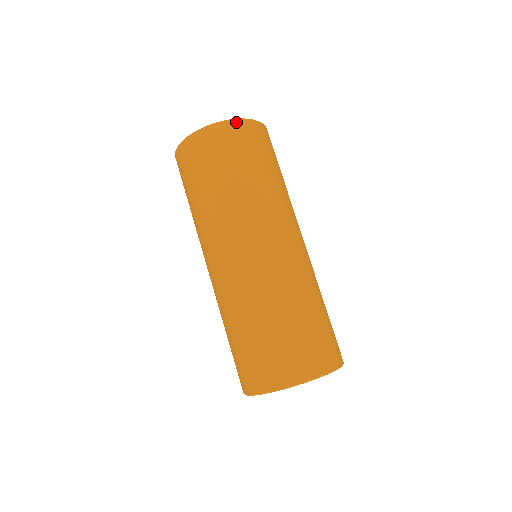
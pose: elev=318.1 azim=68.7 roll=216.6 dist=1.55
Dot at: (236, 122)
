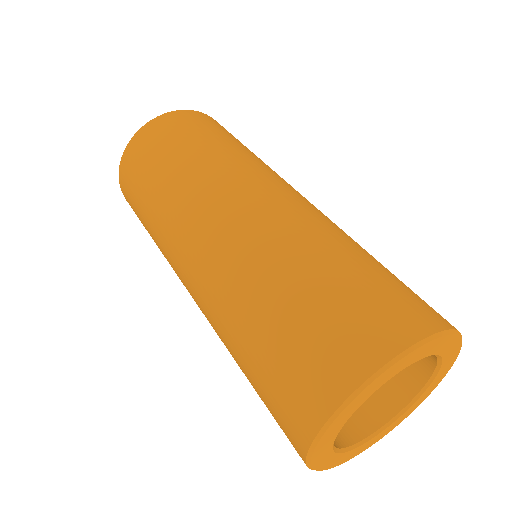
Dot at: (186, 111)
